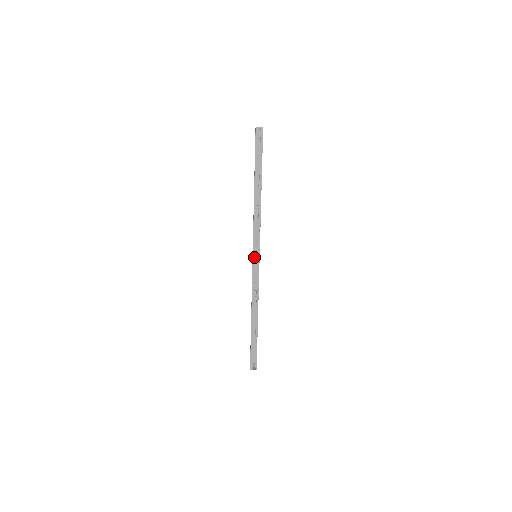
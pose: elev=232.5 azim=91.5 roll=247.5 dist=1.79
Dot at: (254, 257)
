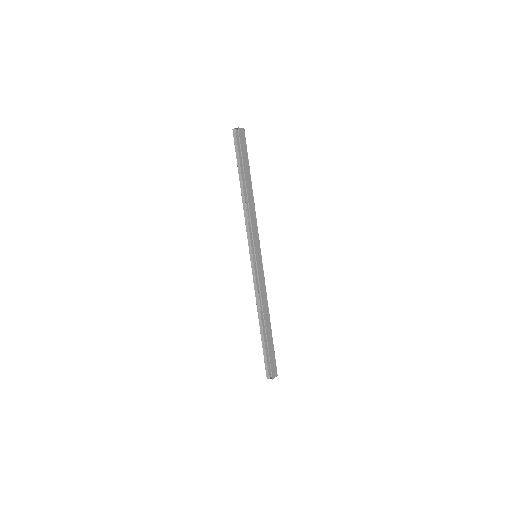
Dot at: (251, 257)
